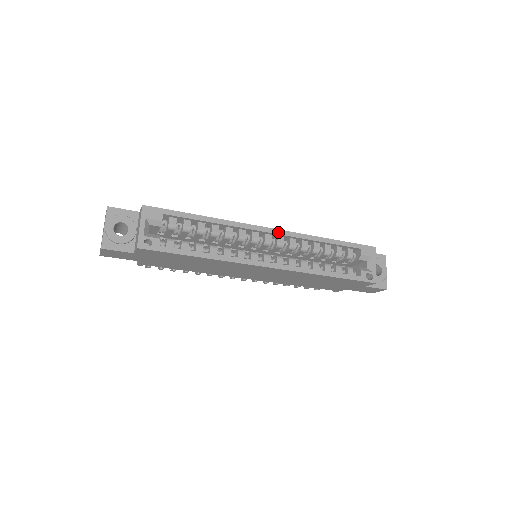
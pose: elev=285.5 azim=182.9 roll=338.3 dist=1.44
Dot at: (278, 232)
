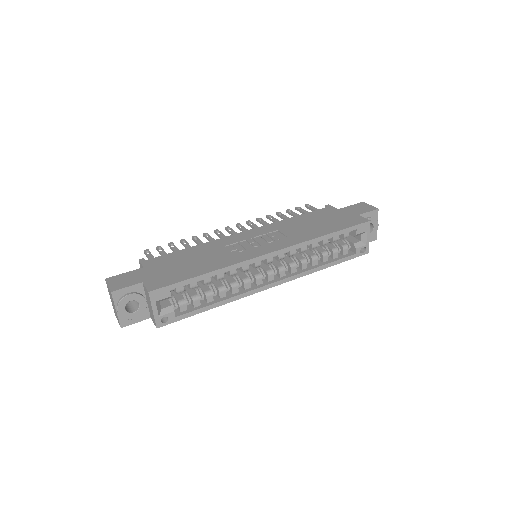
Dot at: (279, 253)
